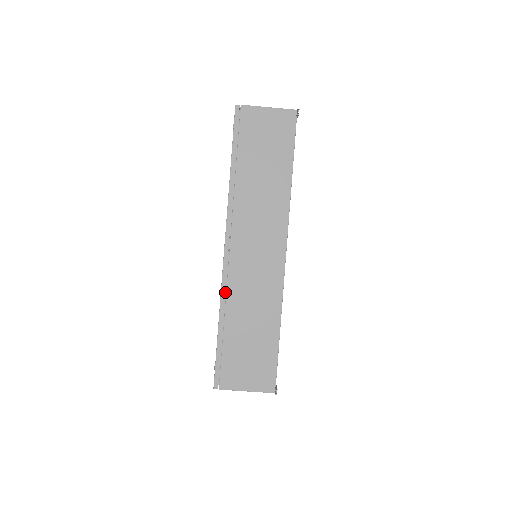
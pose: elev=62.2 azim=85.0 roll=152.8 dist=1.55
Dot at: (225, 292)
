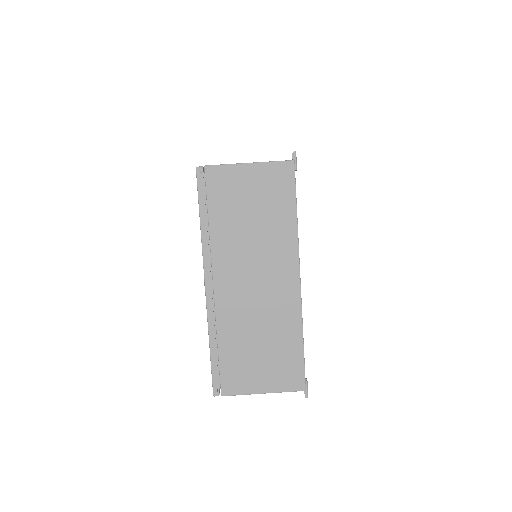
Dot at: occluded
